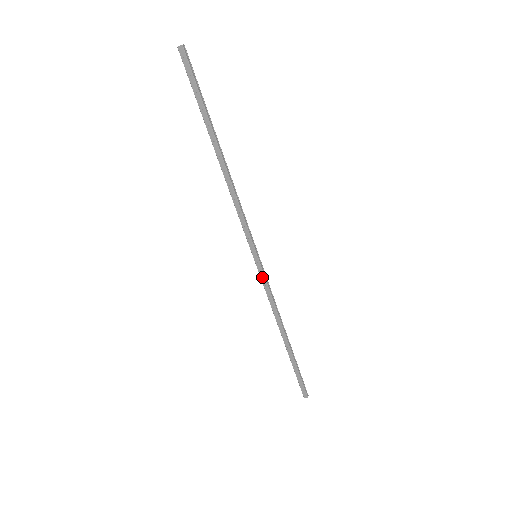
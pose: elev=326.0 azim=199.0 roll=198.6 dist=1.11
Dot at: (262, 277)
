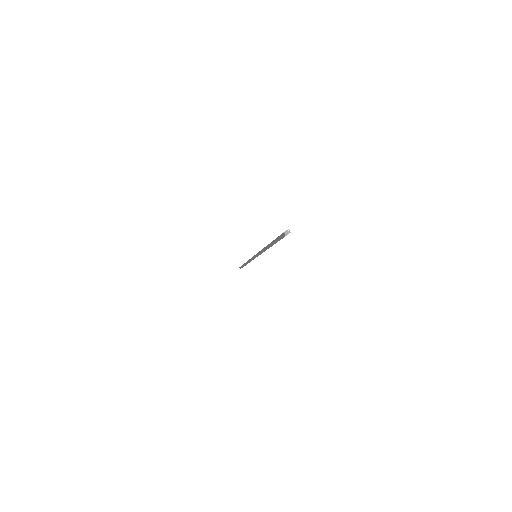
Dot at: occluded
